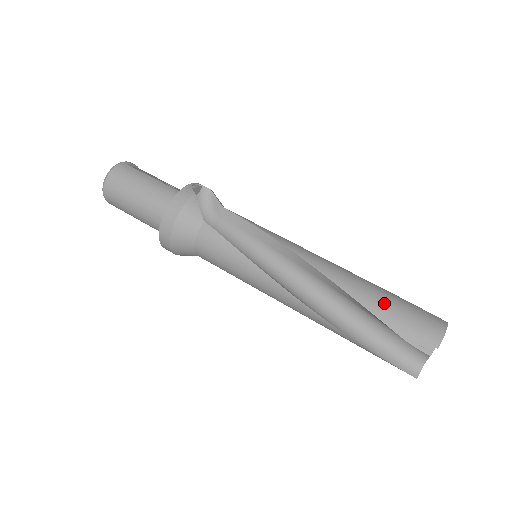
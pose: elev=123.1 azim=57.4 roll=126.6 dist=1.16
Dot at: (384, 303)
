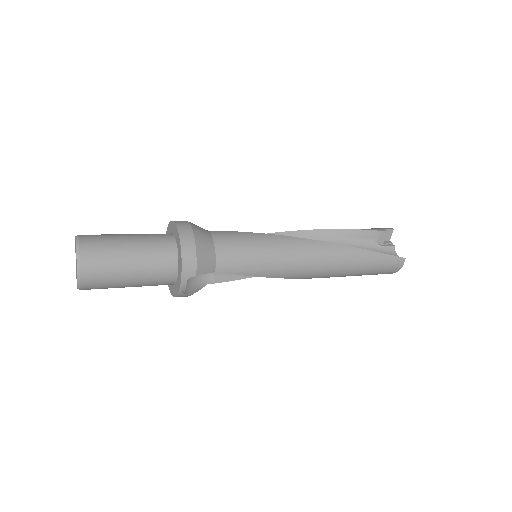
Dot at: occluded
